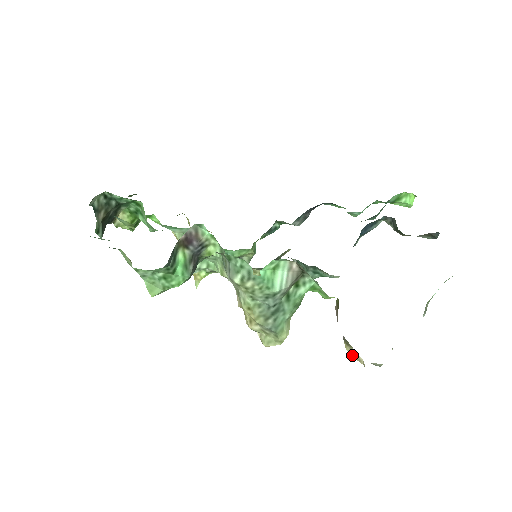
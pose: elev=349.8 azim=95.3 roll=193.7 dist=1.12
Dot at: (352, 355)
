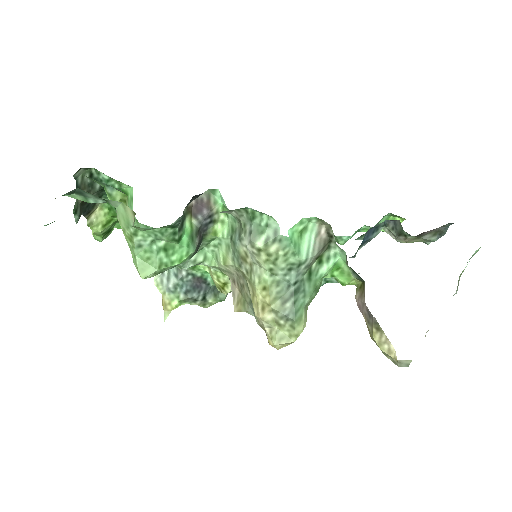
Dot at: (381, 346)
